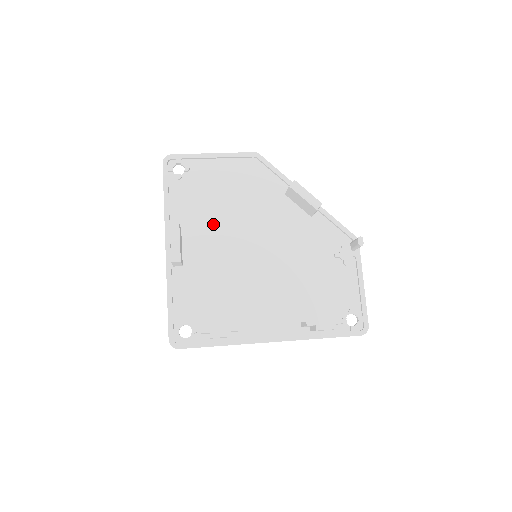
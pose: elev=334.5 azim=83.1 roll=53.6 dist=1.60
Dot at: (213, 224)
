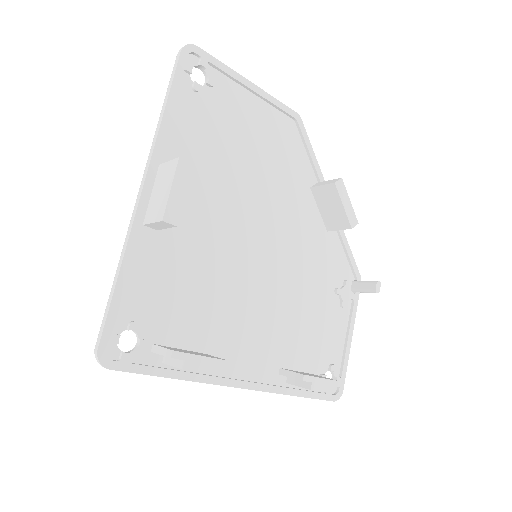
Dot at: (219, 184)
